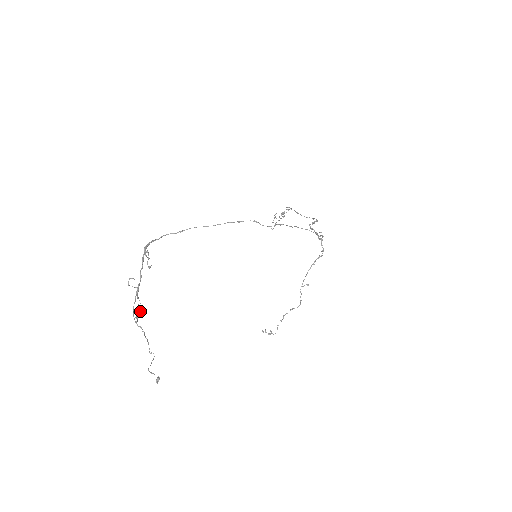
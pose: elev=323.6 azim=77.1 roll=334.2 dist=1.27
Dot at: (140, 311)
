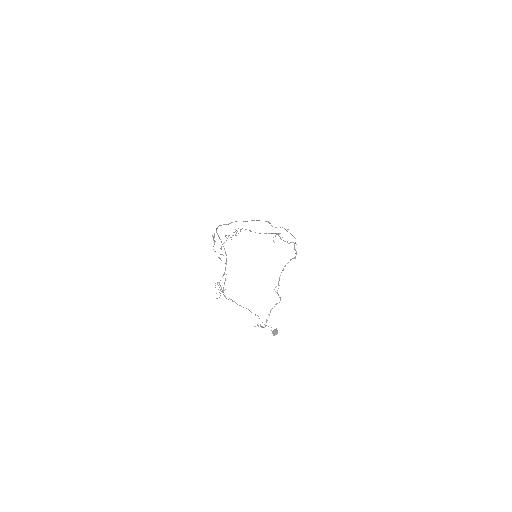
Dot at: (221, 287)
